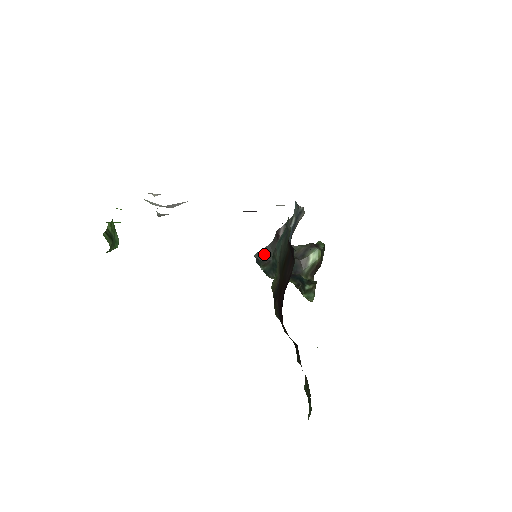
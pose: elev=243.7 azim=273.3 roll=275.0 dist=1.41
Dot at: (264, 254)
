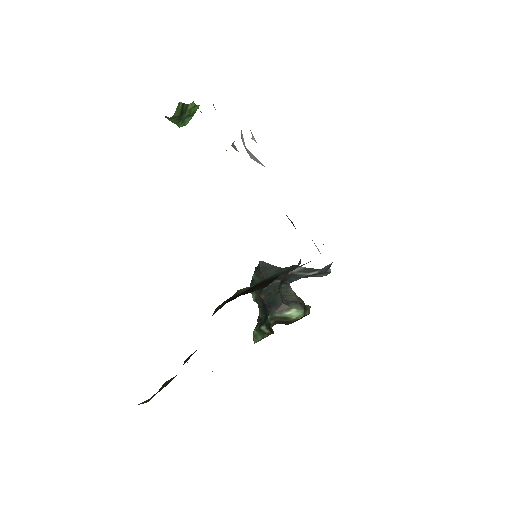
Dot at: (267, 268)
